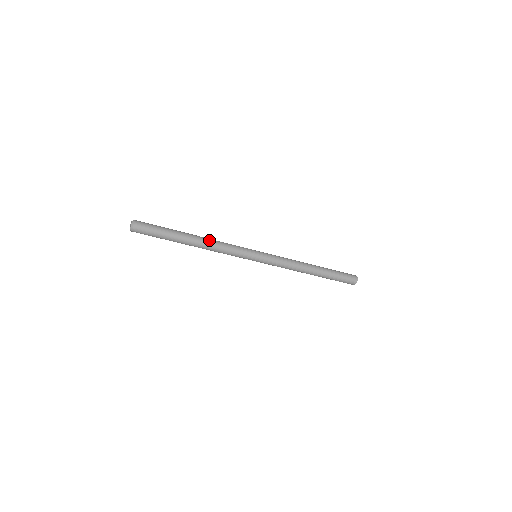
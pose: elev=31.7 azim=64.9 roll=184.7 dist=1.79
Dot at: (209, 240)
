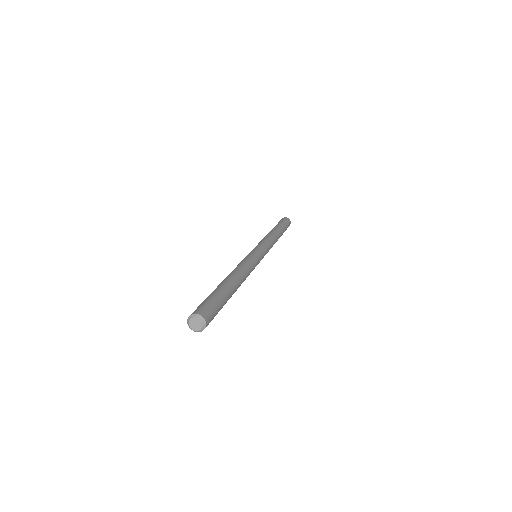
Dot at: (244, 280)
